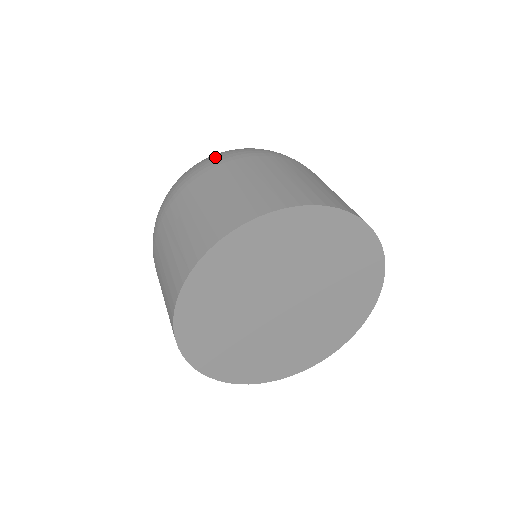
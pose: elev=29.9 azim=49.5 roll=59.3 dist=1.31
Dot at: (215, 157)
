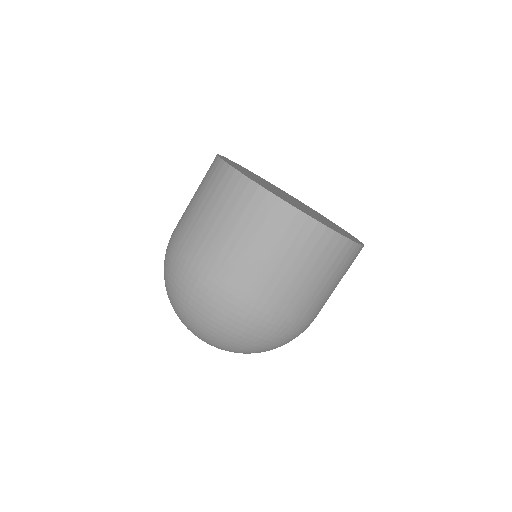
Dot at: occluded
